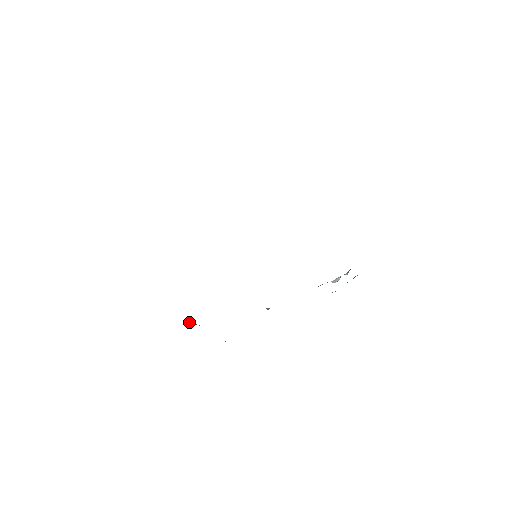
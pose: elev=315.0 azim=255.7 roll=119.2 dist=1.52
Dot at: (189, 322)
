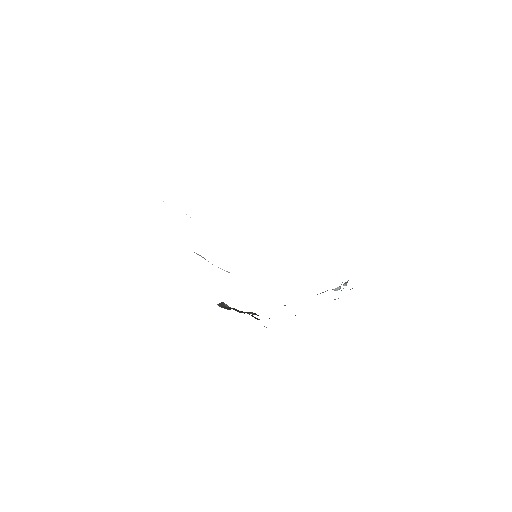
Dot at: (219, 304)
